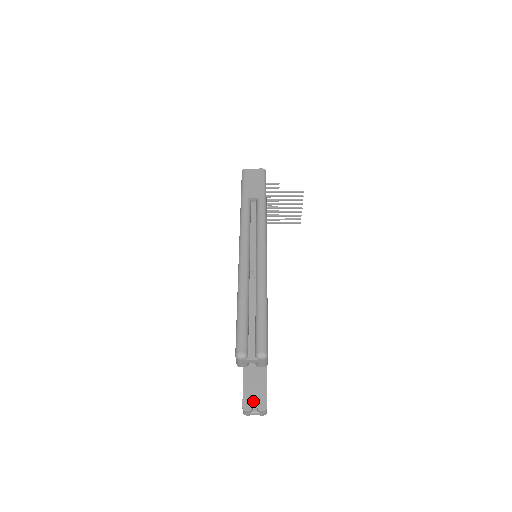
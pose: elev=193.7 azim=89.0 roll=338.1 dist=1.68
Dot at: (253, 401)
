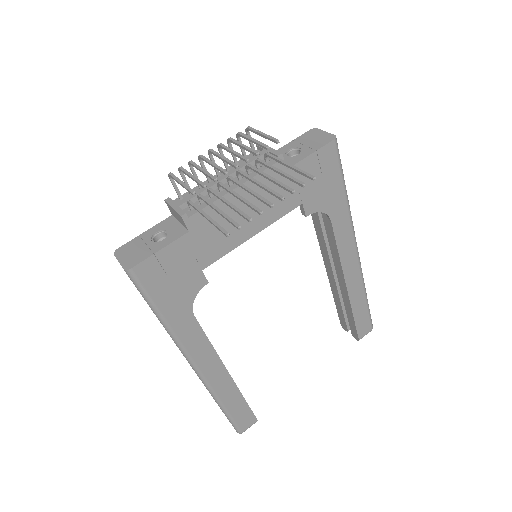
Dot at: occluded
